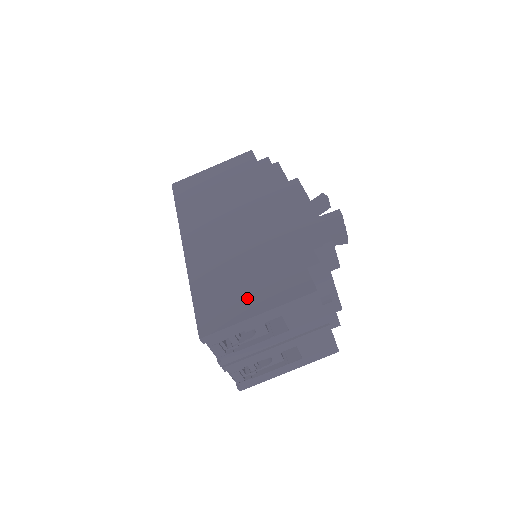
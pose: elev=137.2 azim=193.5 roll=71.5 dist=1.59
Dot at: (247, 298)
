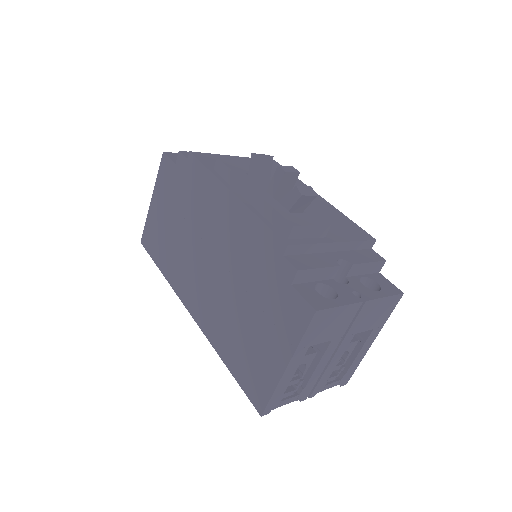
Dot at: (267, 351)
